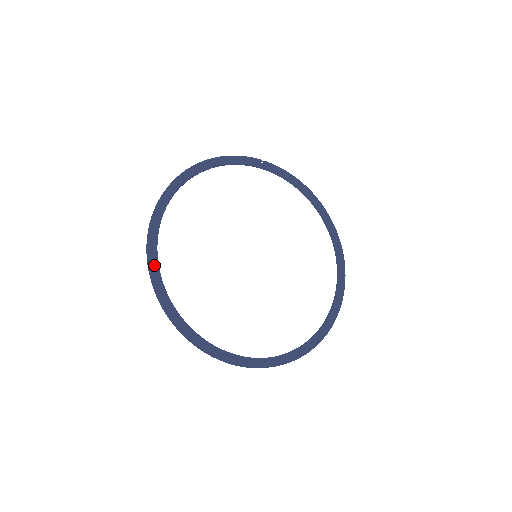
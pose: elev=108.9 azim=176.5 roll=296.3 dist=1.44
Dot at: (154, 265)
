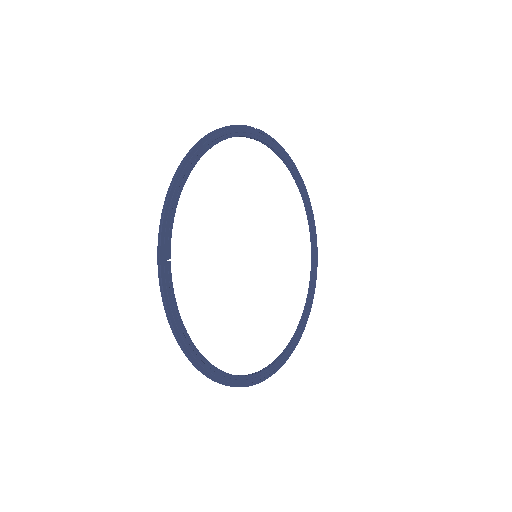
Dot at: (172, 304)
